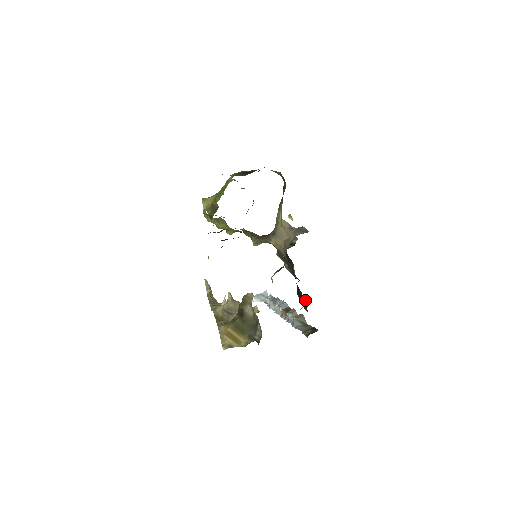
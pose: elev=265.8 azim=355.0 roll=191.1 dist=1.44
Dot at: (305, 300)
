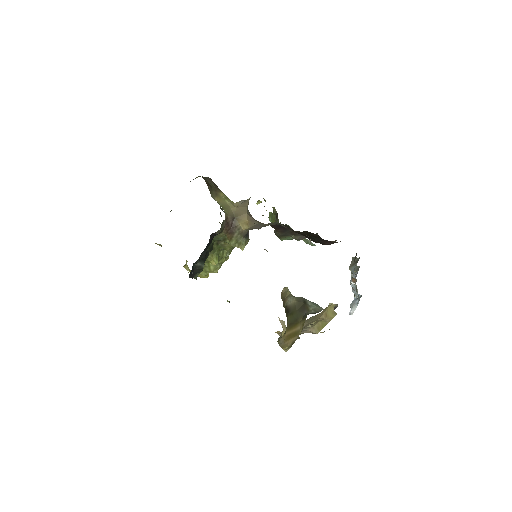
Dot at: (311, 233)
